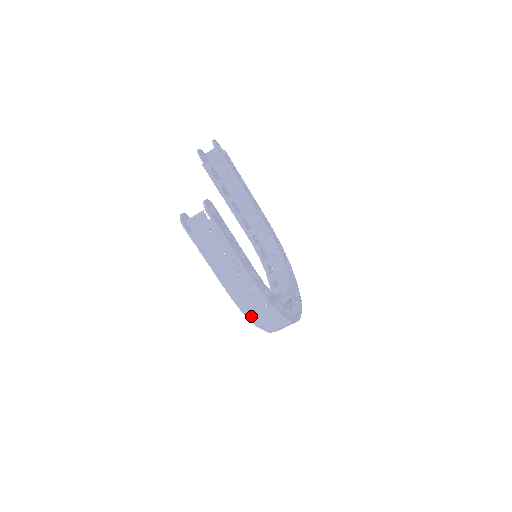
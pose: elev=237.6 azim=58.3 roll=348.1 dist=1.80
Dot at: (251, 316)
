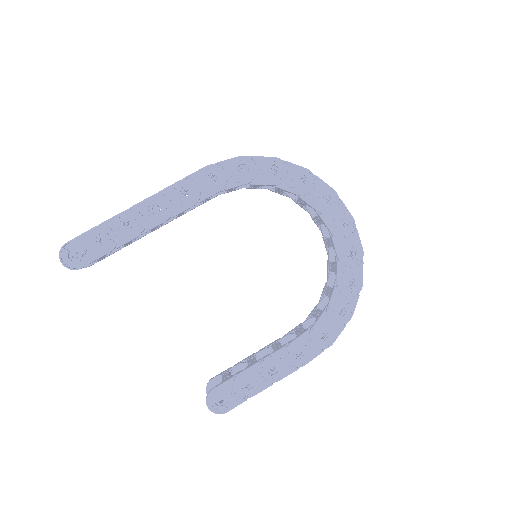
Dot at: occluded
